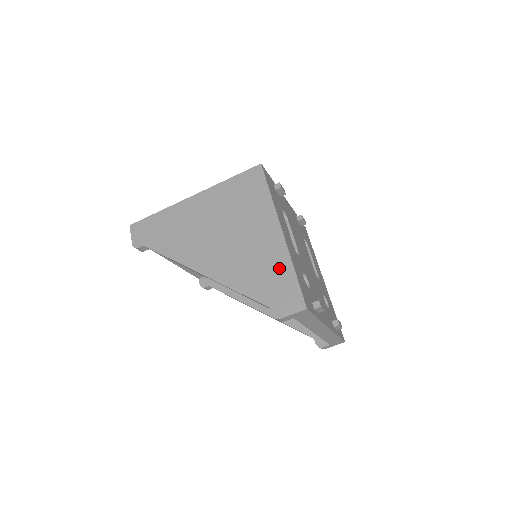
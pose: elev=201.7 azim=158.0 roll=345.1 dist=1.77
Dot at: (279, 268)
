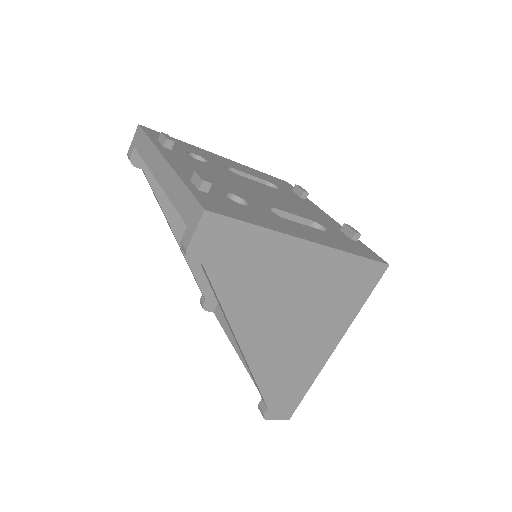
Dot at: (303, 380)
